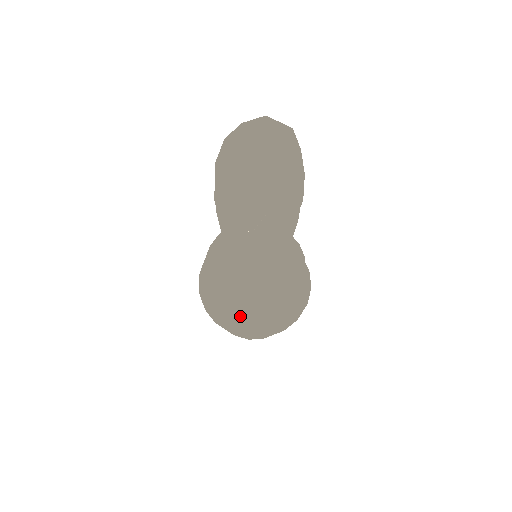
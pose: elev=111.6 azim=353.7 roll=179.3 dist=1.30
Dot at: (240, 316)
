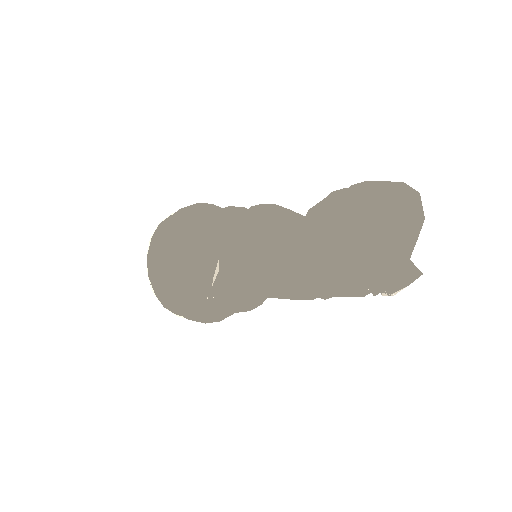
Dot at: (192, 290)
